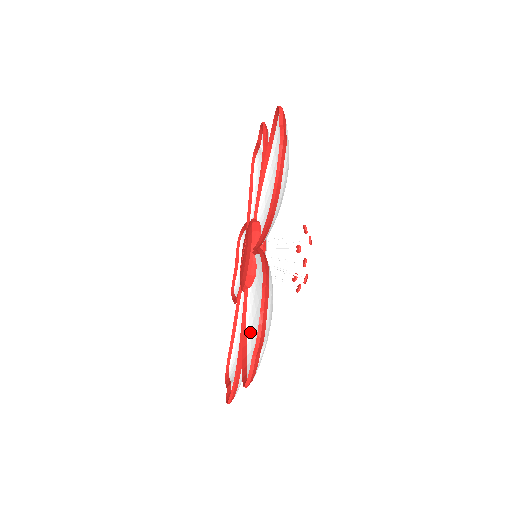
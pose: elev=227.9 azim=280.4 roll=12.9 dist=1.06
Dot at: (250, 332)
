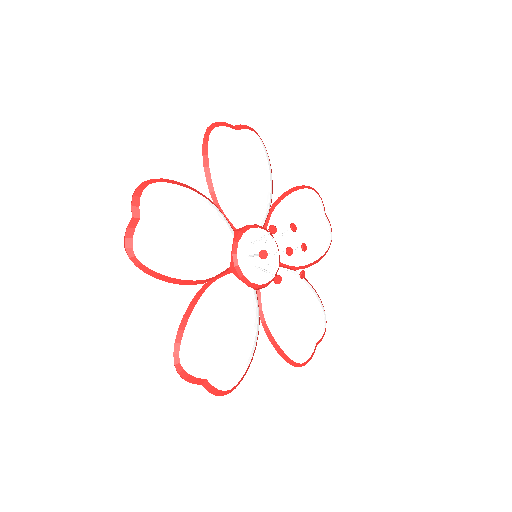
Dot at: (303, 286)
